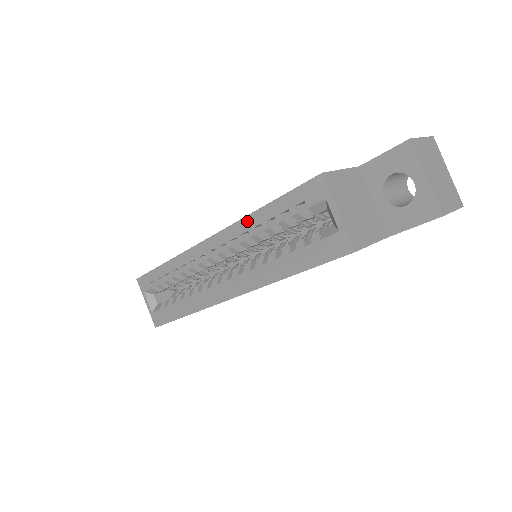
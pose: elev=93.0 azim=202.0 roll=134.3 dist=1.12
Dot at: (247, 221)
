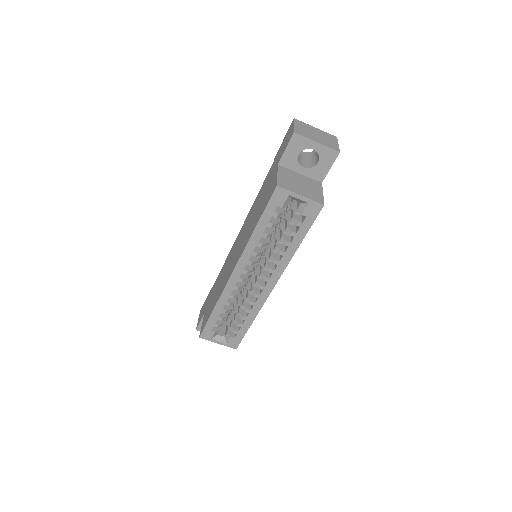
Dot at: (251, 242)
